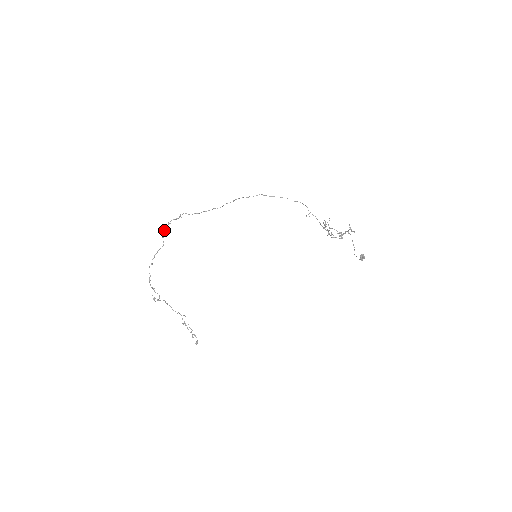
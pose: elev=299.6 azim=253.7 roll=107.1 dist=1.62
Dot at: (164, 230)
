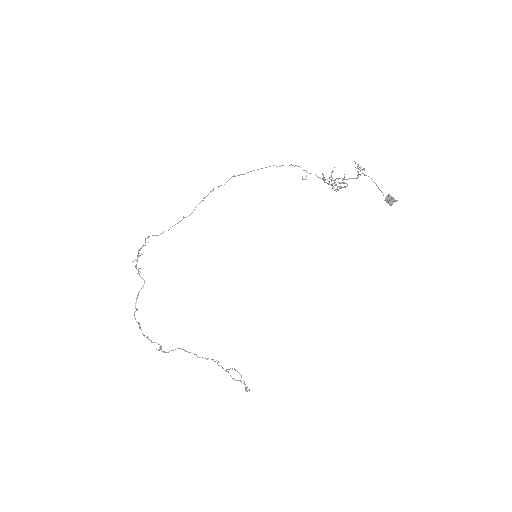
Dot at: (136, 265)
